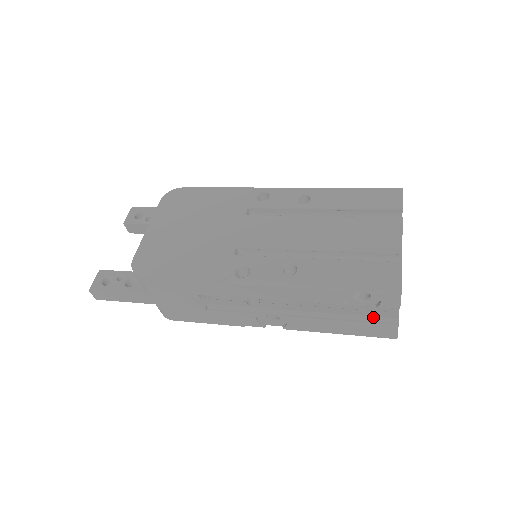
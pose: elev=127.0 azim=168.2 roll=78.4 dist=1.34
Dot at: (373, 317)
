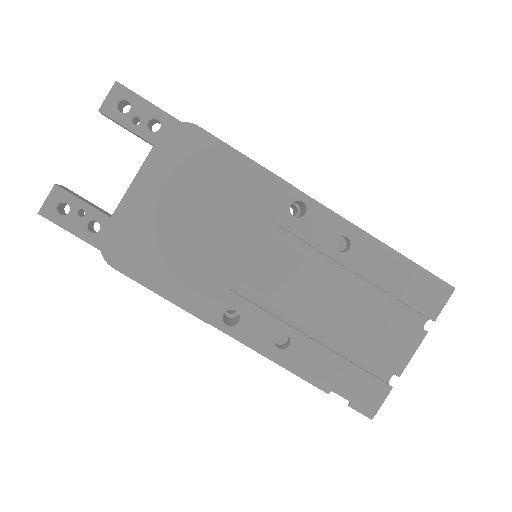
Dot at: occluded
